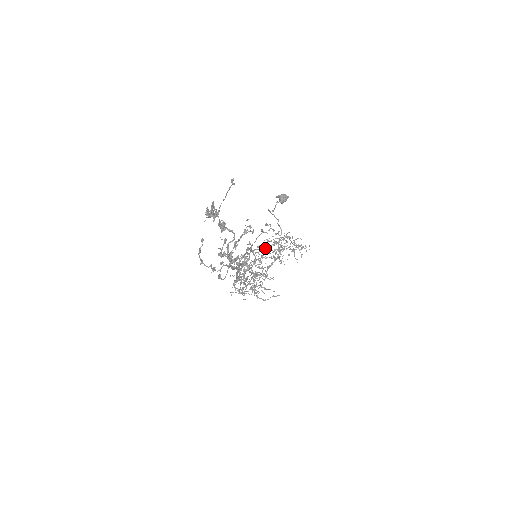
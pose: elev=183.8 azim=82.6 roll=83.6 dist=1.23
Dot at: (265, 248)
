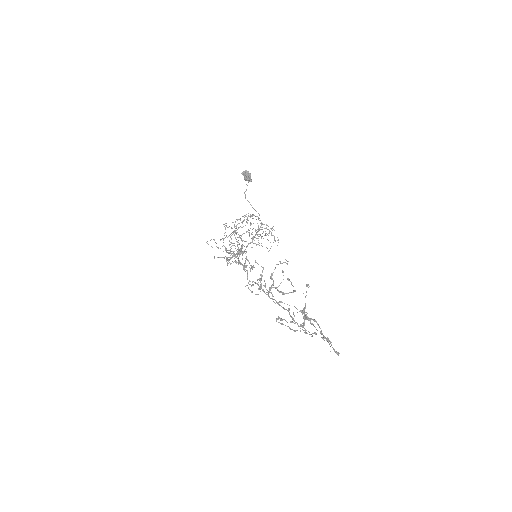
Dot at: occluded
